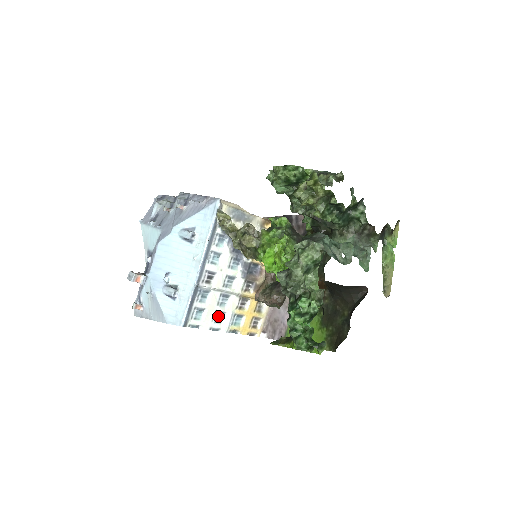
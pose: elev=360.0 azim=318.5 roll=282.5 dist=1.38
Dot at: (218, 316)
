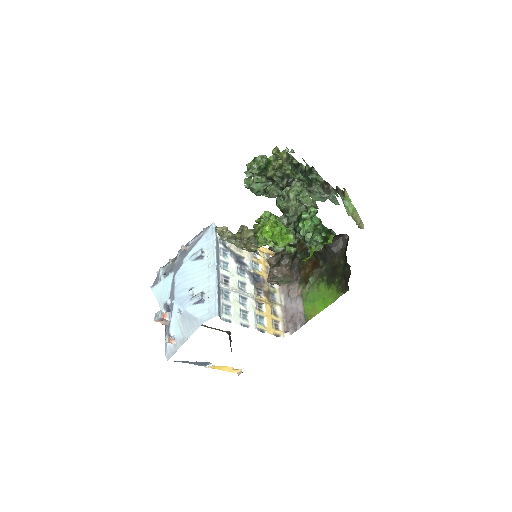
Dot at: (243, 315)
